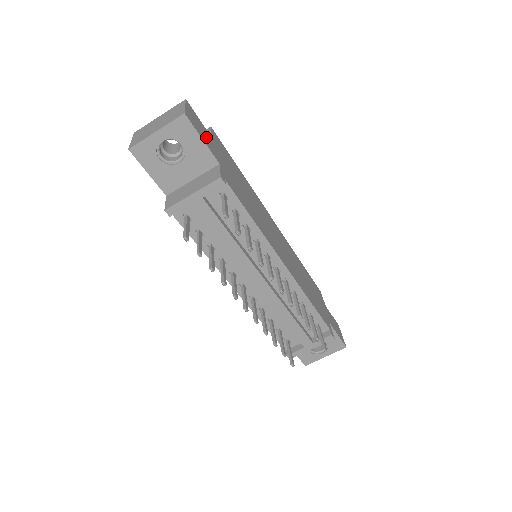
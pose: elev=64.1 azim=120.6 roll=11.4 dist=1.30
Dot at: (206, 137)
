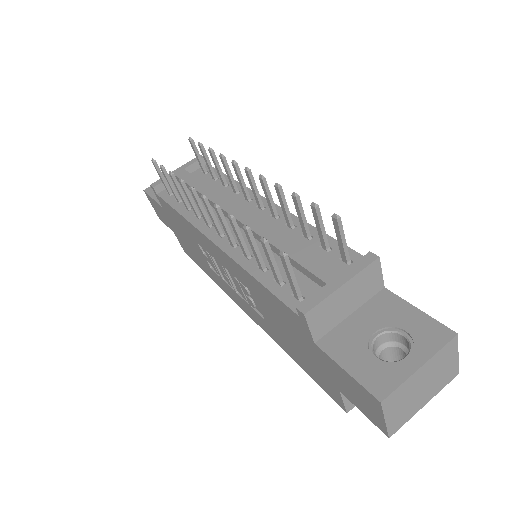
Dot at: occluded
